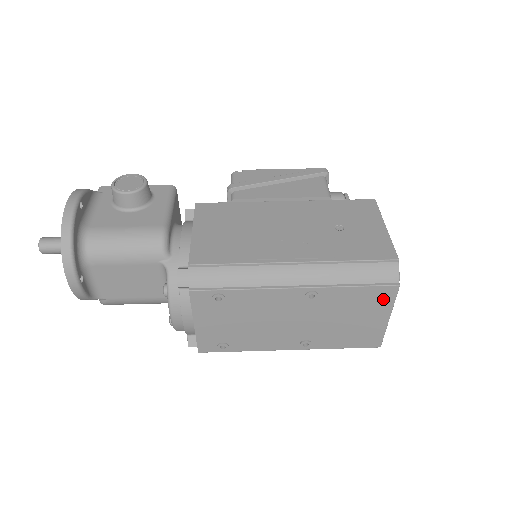
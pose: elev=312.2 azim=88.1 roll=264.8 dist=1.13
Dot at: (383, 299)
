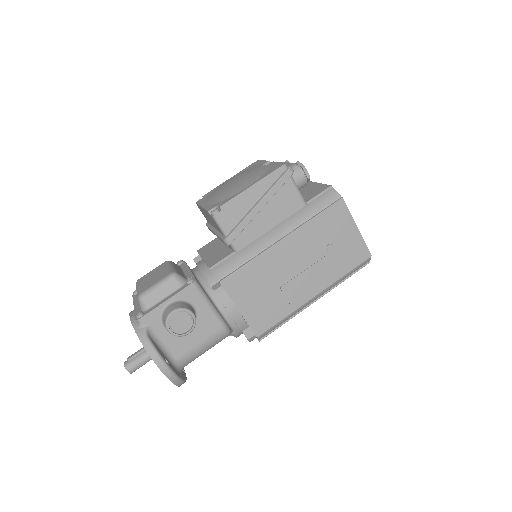
Dot at: occluded
